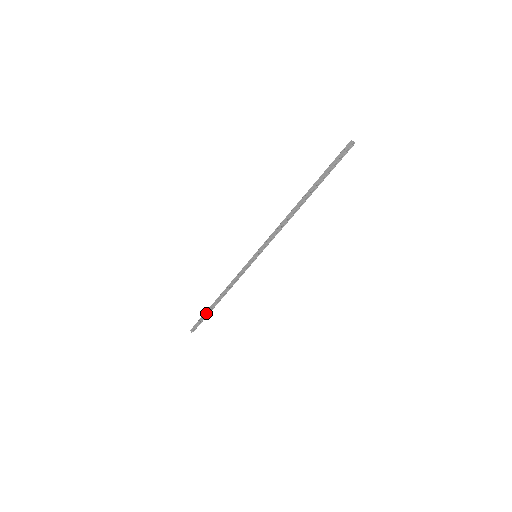
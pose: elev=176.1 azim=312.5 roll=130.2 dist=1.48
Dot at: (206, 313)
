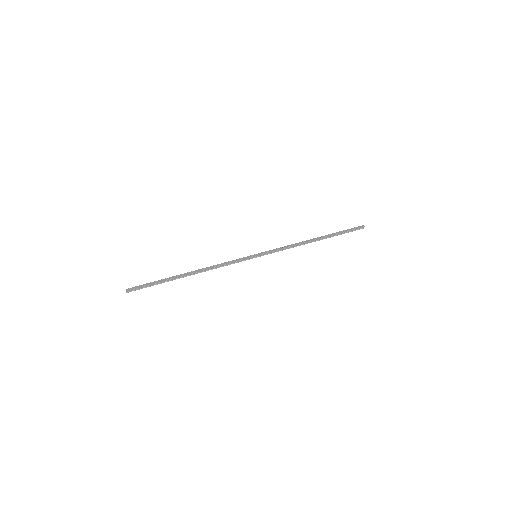
Dot at: (165, 279)
